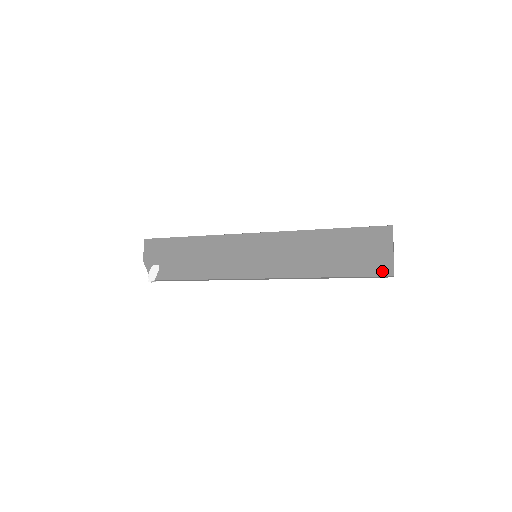
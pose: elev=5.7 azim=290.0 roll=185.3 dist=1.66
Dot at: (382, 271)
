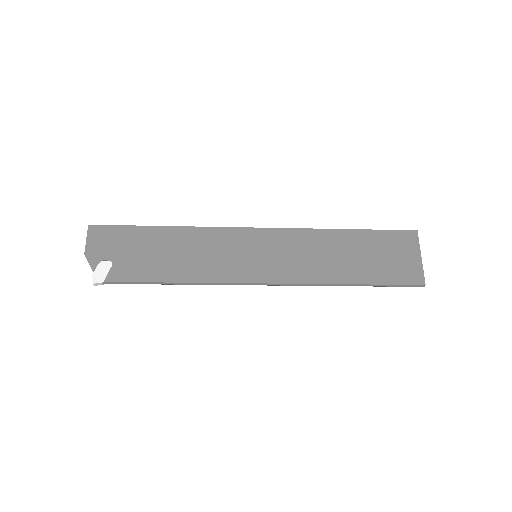
Dot at: (412, 279)
